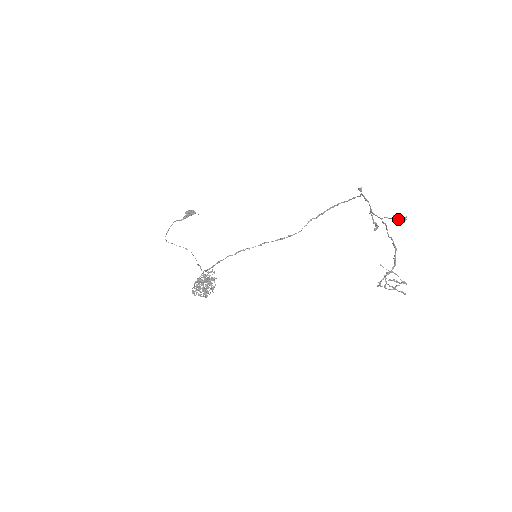
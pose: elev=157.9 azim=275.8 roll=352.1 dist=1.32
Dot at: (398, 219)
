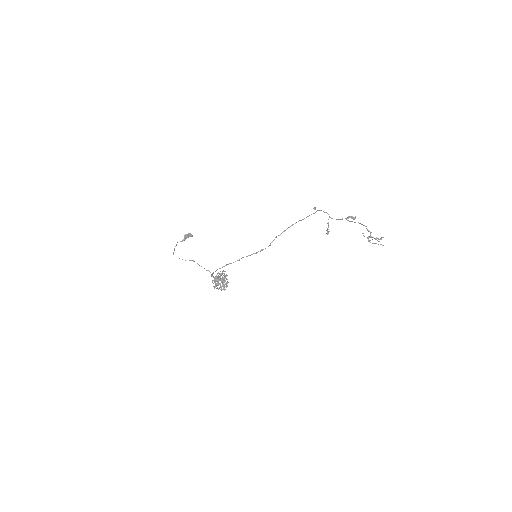
Dot at: (351, 218)
